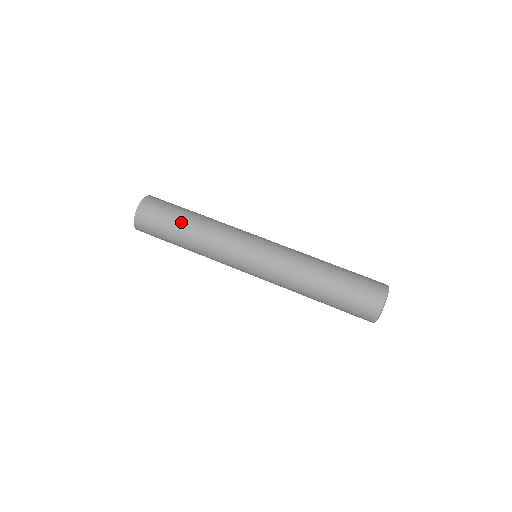
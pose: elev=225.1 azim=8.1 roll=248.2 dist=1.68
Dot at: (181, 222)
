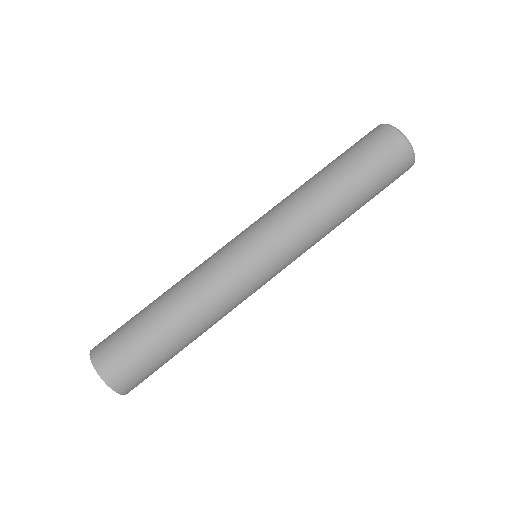
Dot at: (160, 329)
